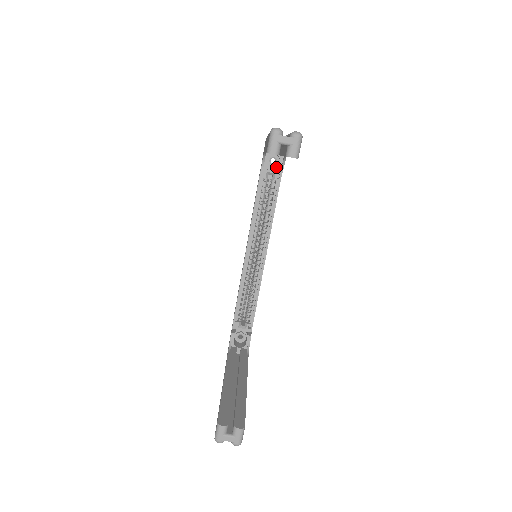
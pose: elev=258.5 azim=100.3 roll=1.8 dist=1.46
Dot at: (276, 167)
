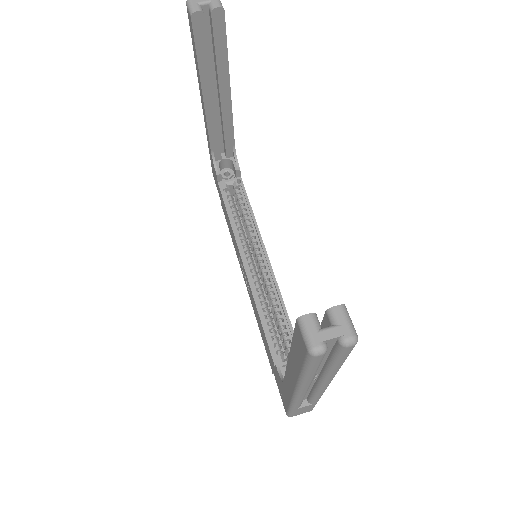
Dot at: occluded
